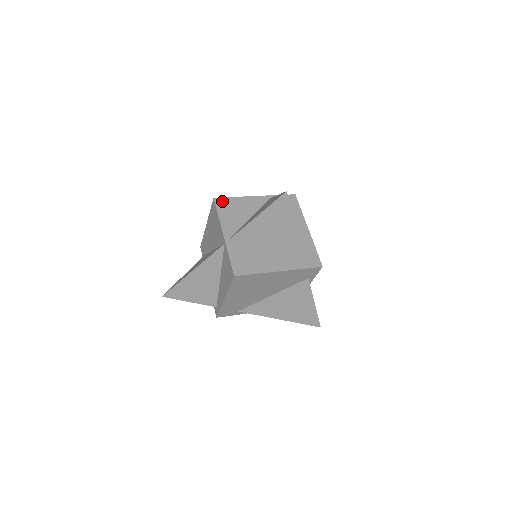
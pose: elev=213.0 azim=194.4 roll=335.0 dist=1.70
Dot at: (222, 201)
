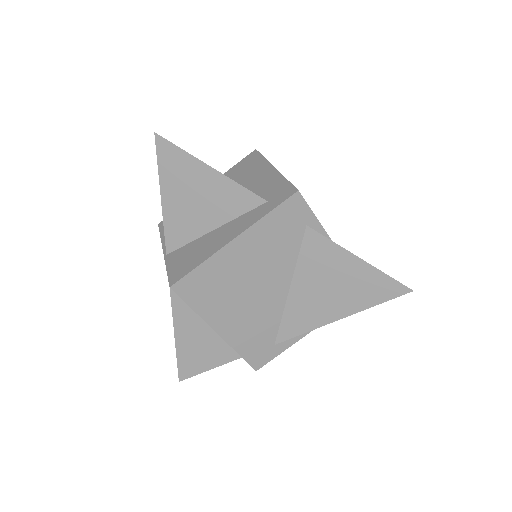
Dot at: occluded
